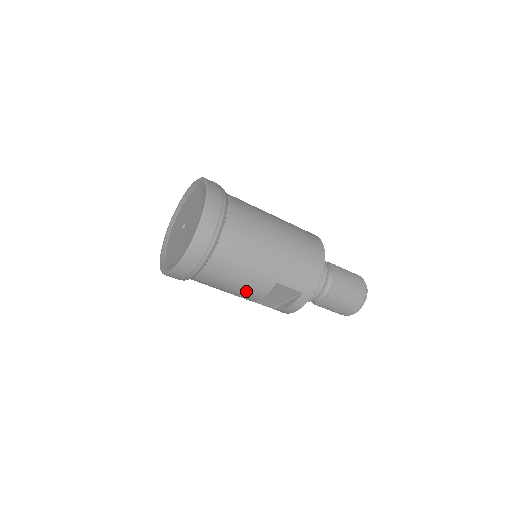
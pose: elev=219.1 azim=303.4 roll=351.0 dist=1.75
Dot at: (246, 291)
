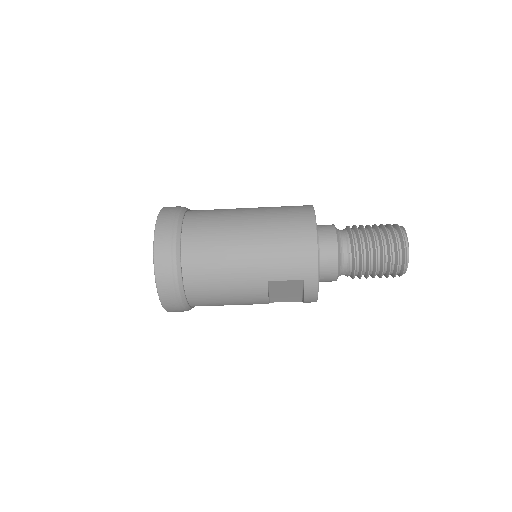
Dot at: (247, 300)
